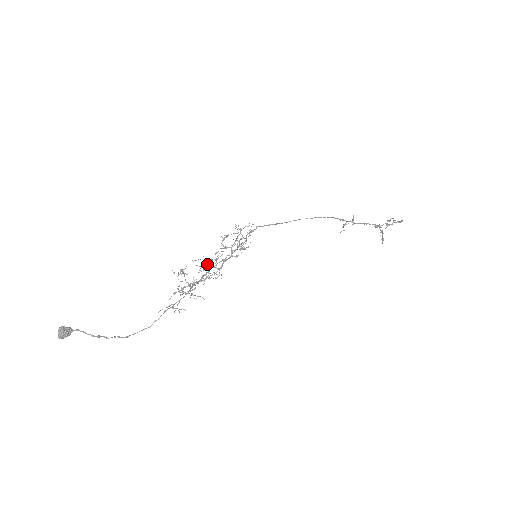
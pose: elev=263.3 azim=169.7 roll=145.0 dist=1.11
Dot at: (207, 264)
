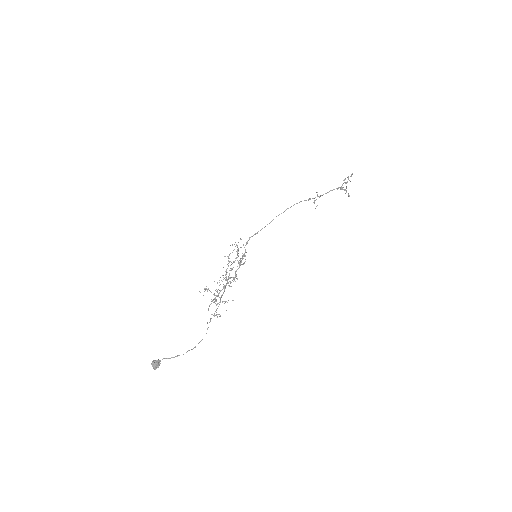
Dot at: occluded
